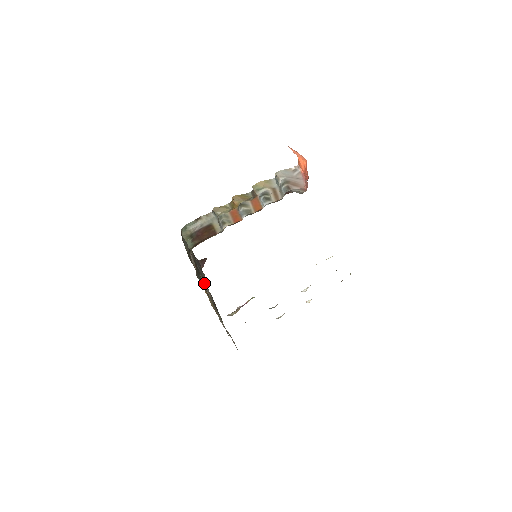
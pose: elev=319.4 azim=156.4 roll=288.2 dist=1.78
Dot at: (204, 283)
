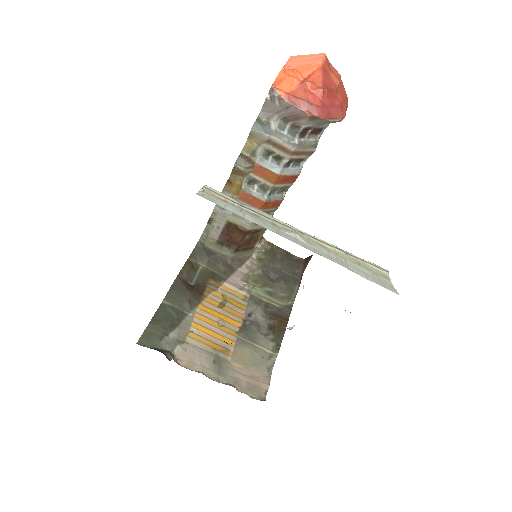
Dot at: (266, 297)
